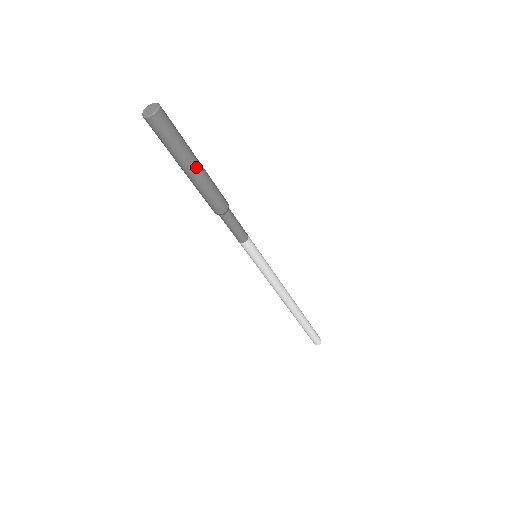
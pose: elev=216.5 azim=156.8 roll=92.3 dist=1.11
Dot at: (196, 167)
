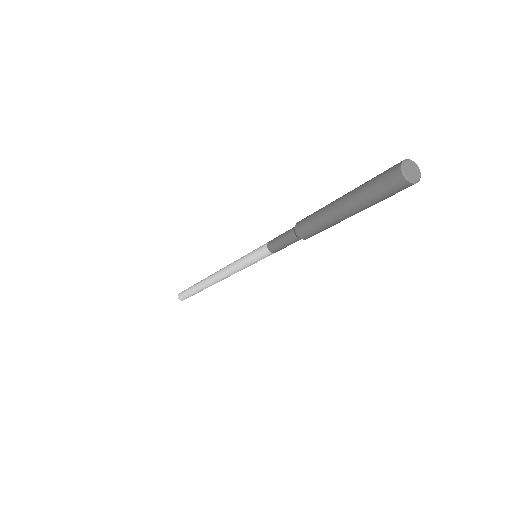
Dot at: (355, 213)
